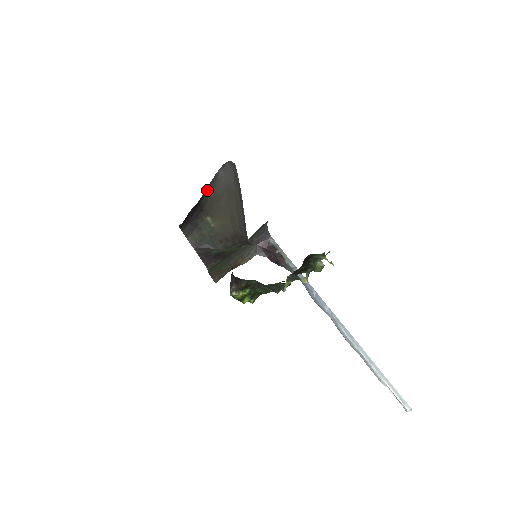
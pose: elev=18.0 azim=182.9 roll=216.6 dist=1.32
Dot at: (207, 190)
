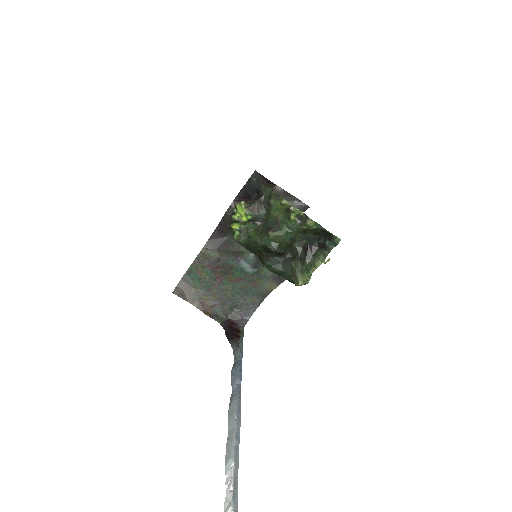
Dot at: occluded
